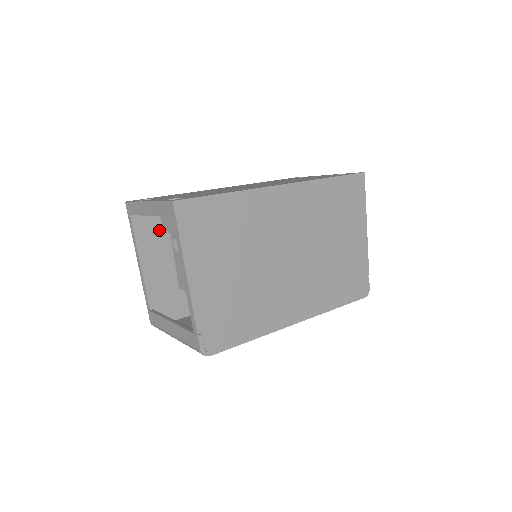
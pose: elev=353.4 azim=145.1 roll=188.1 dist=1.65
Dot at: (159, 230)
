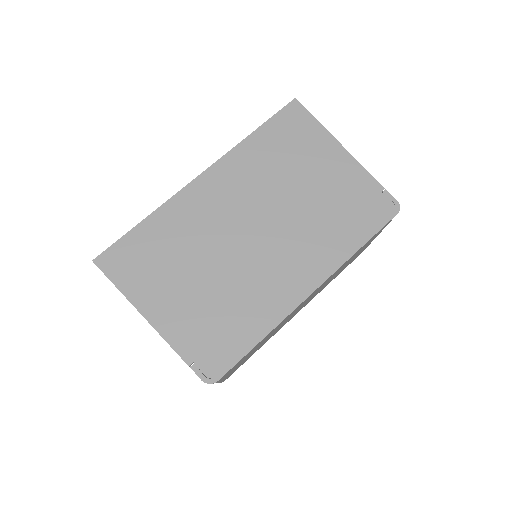
Dot at: occluded
